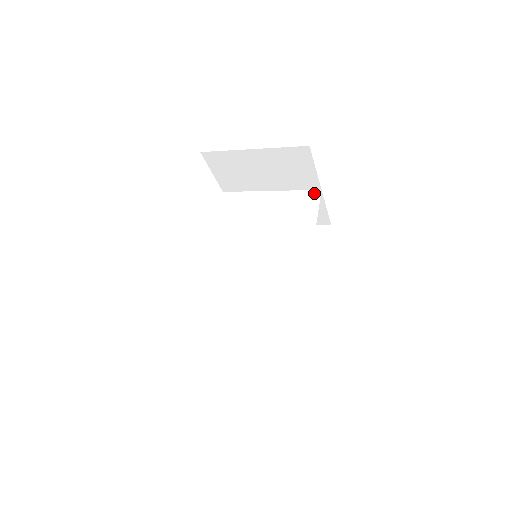
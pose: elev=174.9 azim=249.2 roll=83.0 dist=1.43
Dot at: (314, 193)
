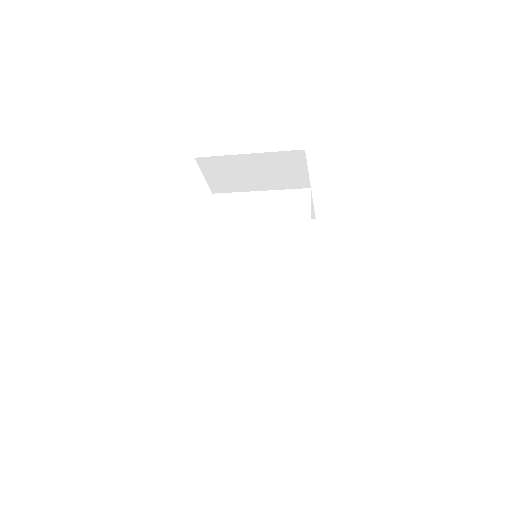
Dot at: (304, 191)
